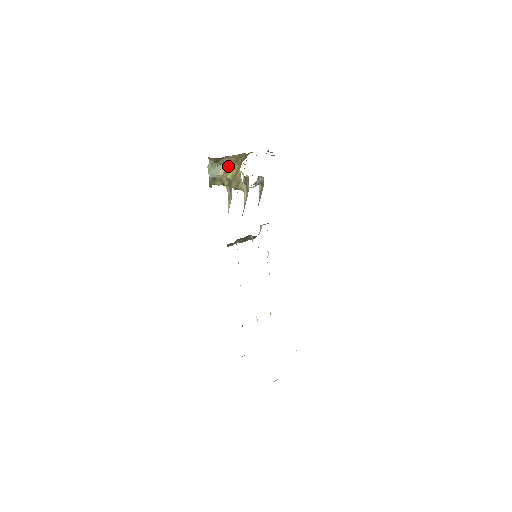
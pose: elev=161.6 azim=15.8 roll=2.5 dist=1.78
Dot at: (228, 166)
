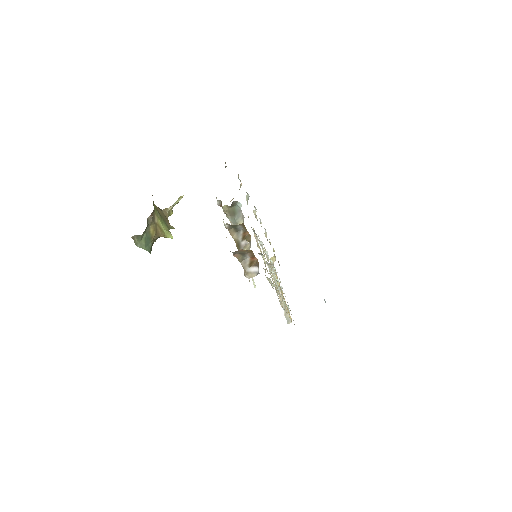
Dot at: (153, 219)
